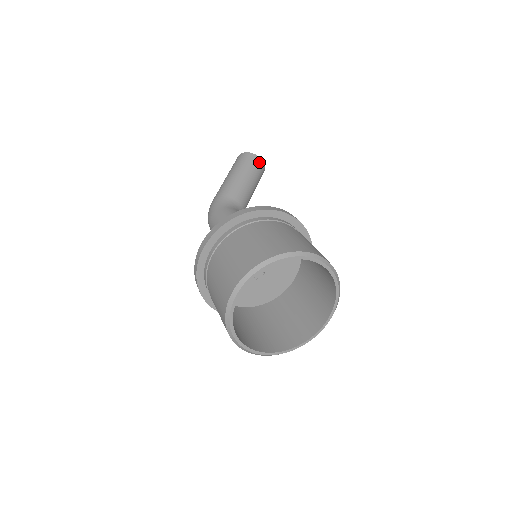
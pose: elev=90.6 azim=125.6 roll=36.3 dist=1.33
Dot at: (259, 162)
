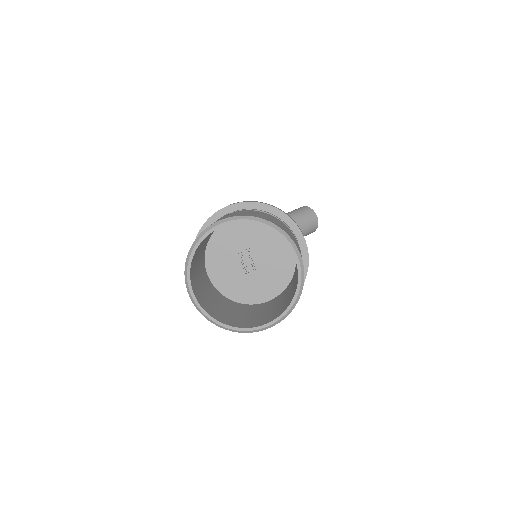
Dot at: (313, 216)
